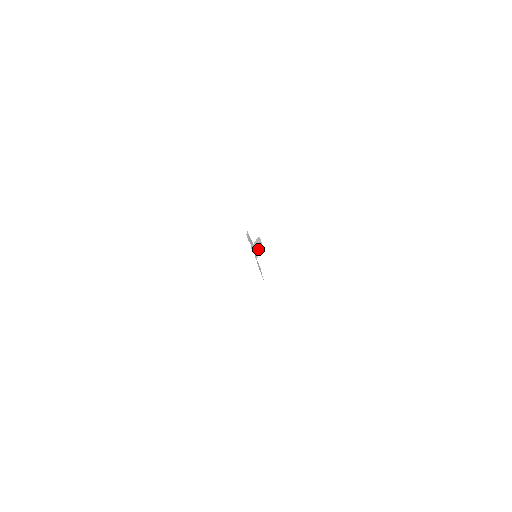
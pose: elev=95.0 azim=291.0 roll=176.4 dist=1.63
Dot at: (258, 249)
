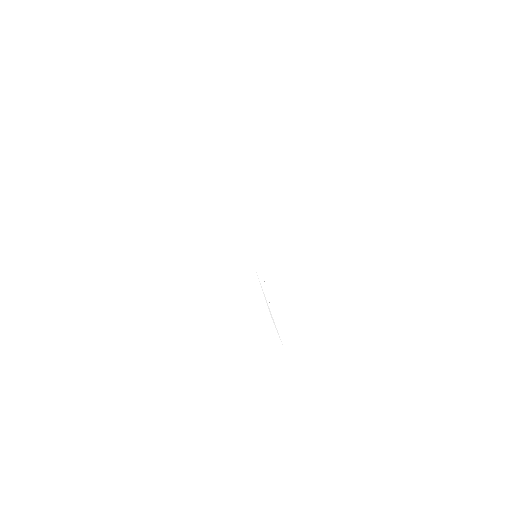
Dot at: occluded
